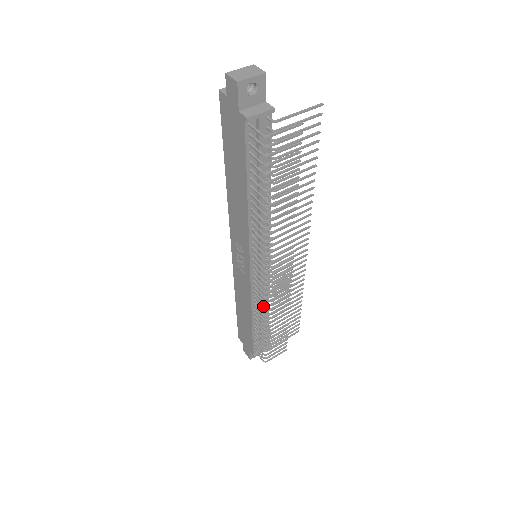
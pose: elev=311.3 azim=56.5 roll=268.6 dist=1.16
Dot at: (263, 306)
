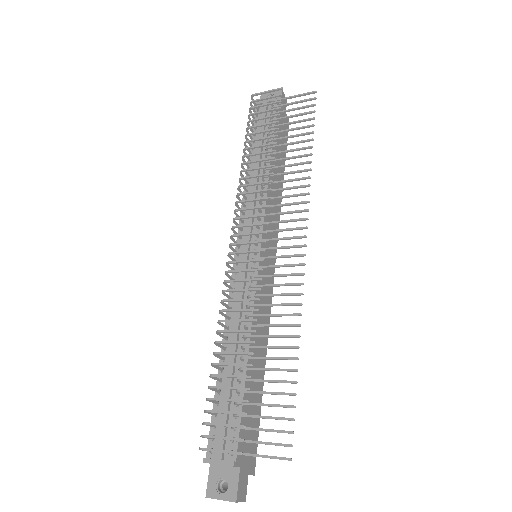
Dot at: (223, 291)
